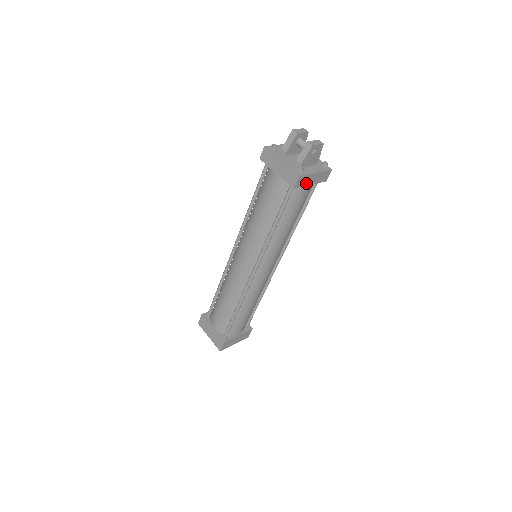
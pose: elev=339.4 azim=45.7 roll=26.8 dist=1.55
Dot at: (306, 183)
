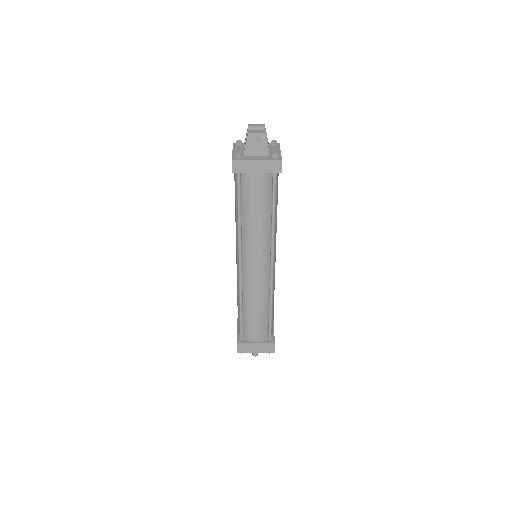
Dot at: (249, 170)
